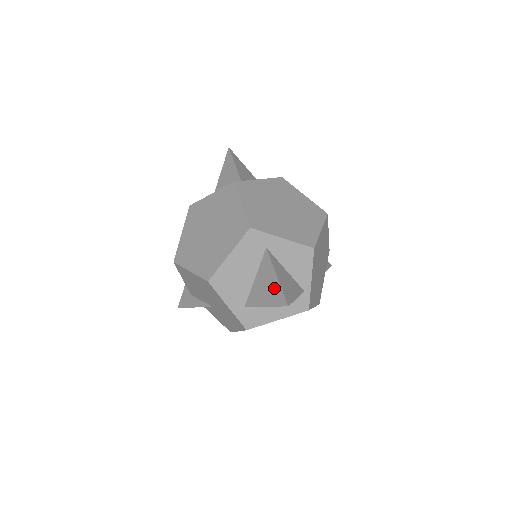
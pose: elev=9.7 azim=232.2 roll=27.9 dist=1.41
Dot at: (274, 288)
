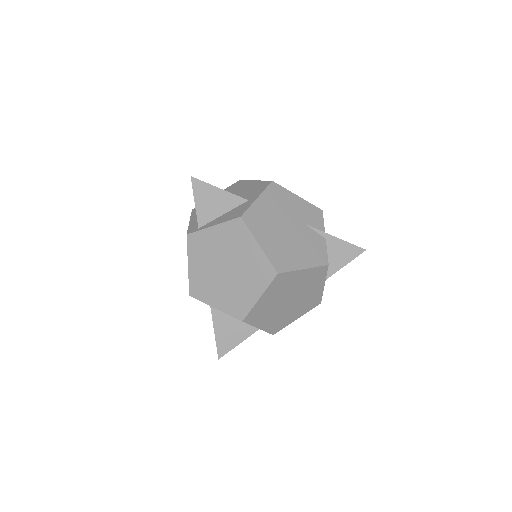
Dot at: occluded
